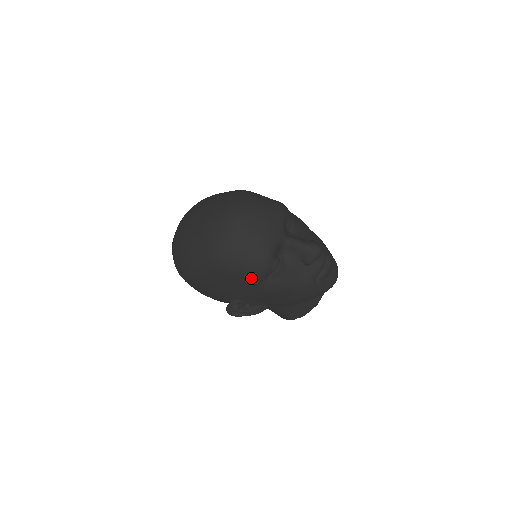
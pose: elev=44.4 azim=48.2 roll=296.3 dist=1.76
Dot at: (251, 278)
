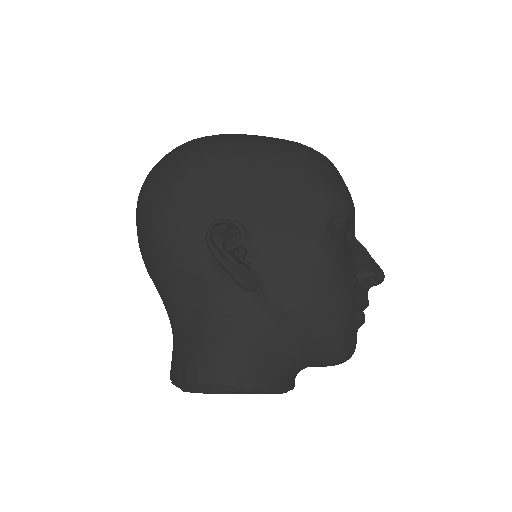
Dot at: (320, 199)
